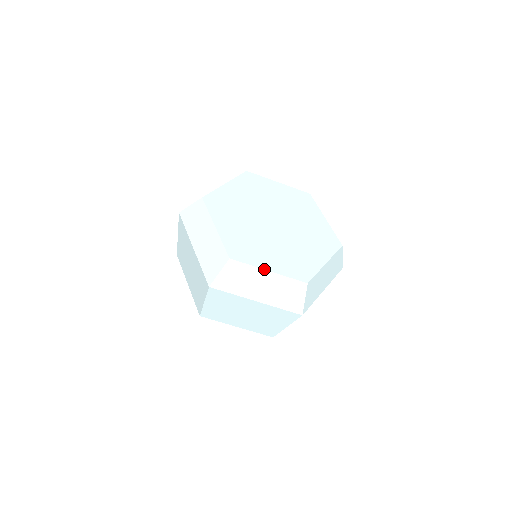
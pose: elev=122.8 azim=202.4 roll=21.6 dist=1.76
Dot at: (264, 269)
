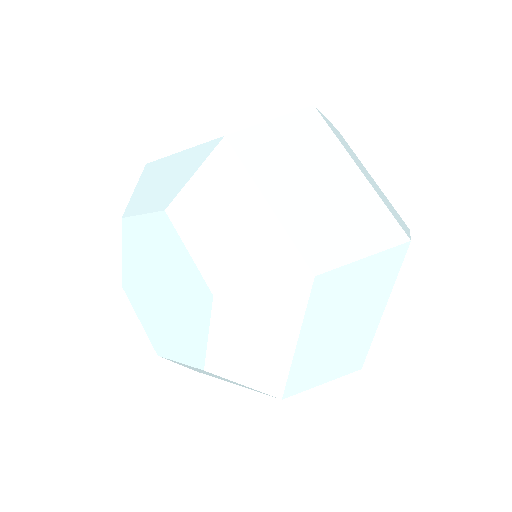
Dot at: occluded
